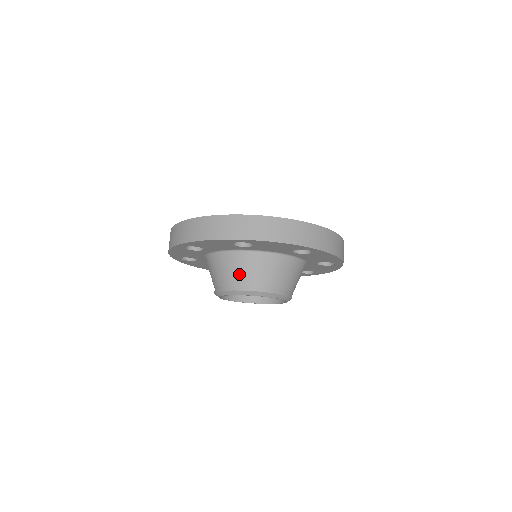
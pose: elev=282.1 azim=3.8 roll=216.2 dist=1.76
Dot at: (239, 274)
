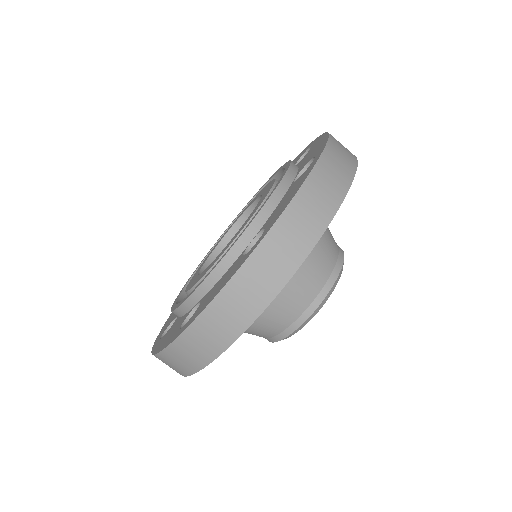
Dot at: (296, 298)
